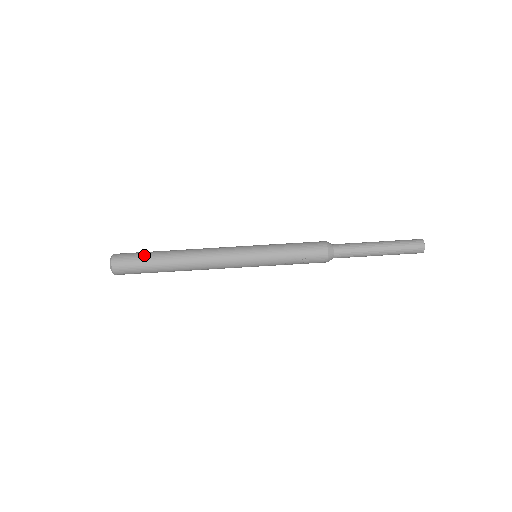
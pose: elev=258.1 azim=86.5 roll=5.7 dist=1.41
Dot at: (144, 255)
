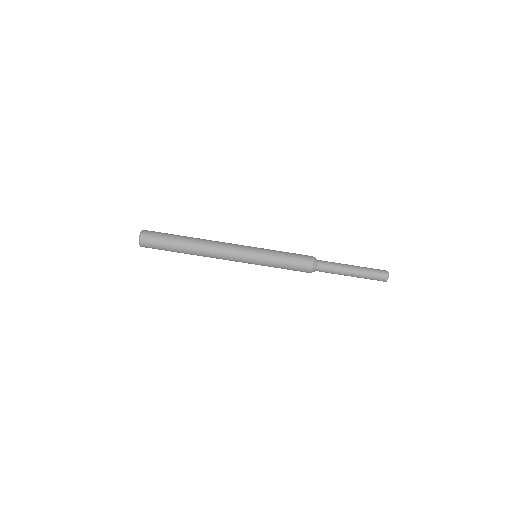
Dot at: (170, 234)
